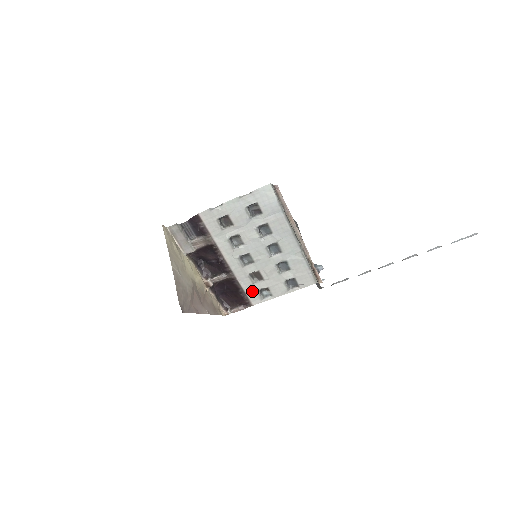
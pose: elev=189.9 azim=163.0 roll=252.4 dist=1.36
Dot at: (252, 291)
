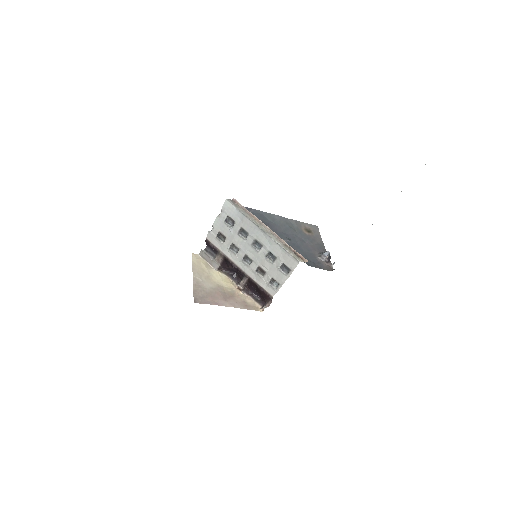
Dot at: (266, 285)
